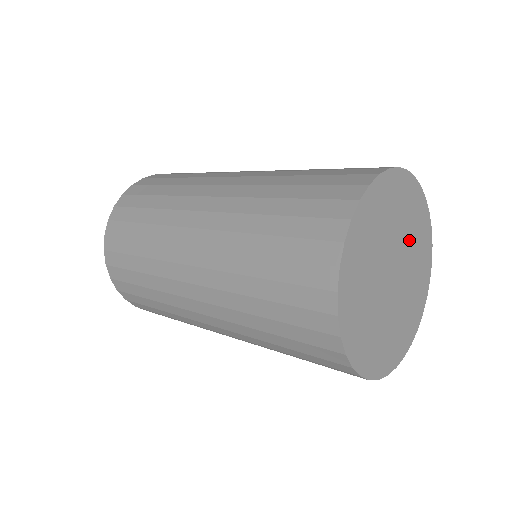
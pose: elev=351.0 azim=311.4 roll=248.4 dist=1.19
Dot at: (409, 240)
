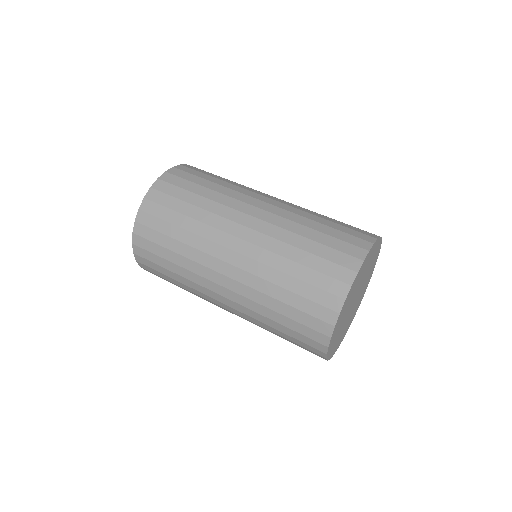
Dot at: (364, 274)
